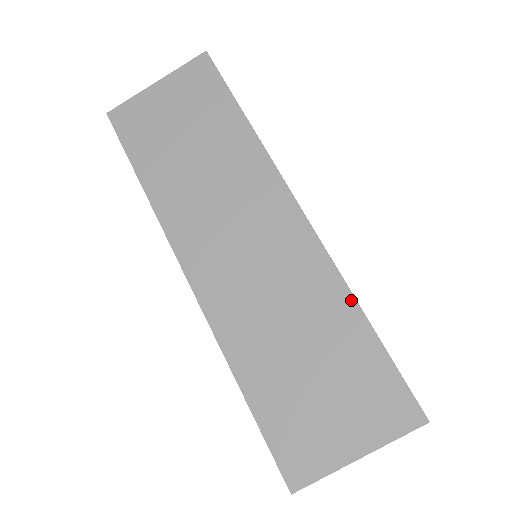
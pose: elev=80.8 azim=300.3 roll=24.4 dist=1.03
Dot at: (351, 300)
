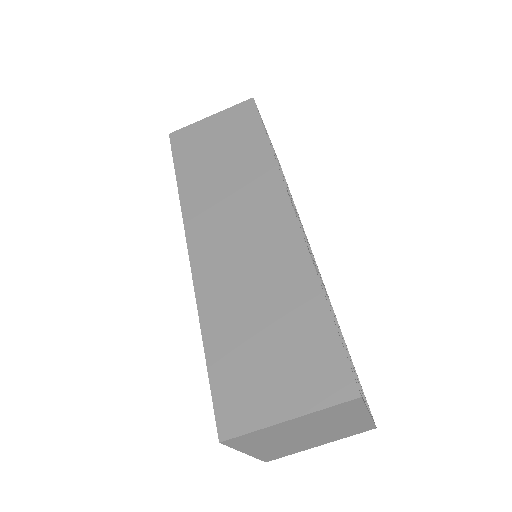
Dot at: (316, 283)
